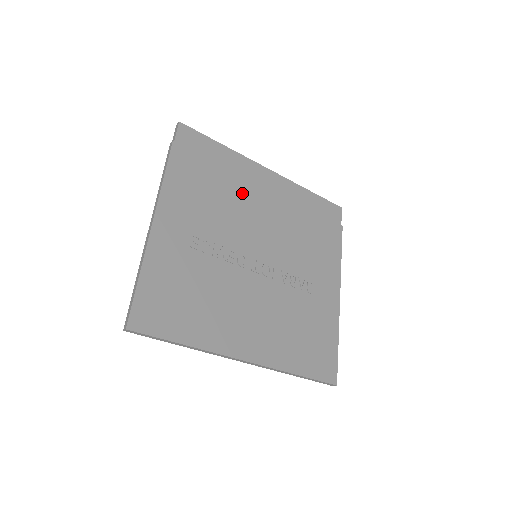
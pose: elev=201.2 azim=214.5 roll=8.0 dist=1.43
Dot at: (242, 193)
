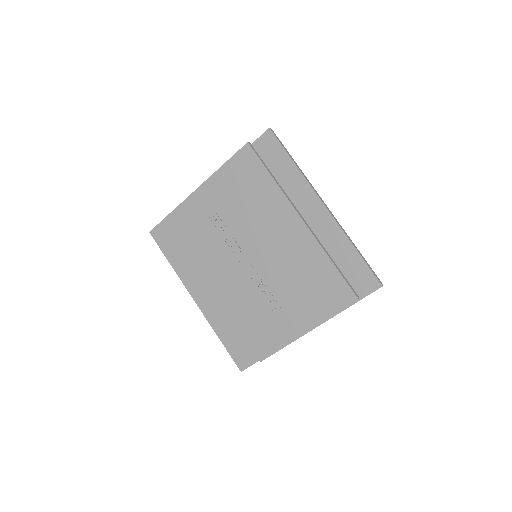
Dot at: (274, 209)
